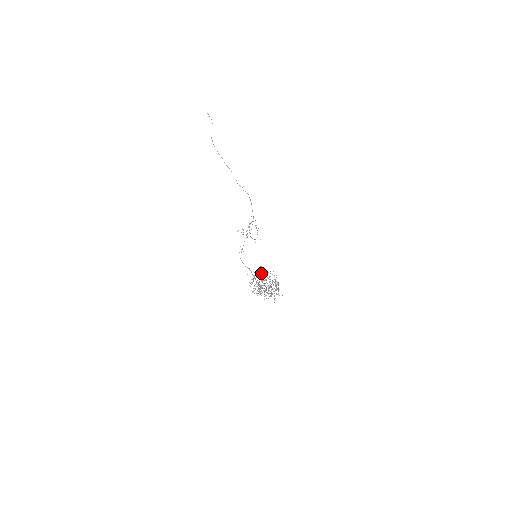
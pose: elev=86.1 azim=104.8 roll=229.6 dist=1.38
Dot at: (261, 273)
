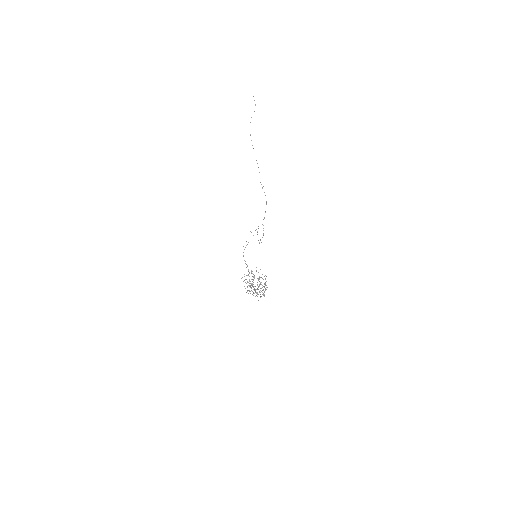
Dot at: occluded
